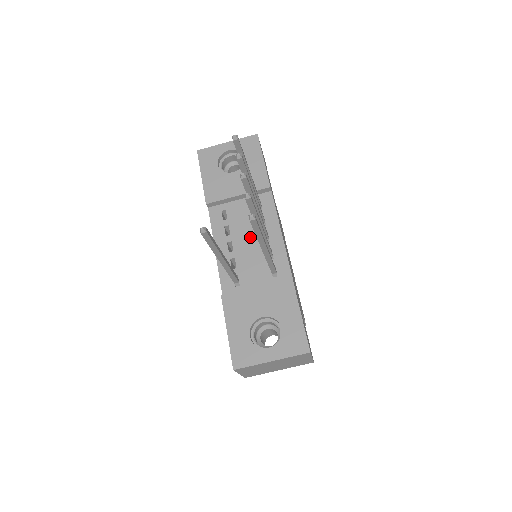
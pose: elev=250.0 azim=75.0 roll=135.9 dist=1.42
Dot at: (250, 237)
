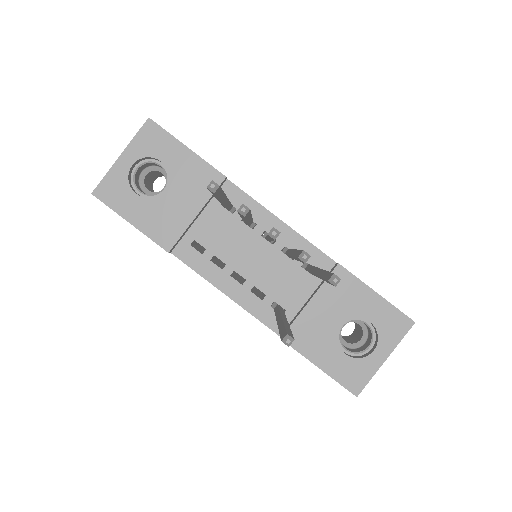
Dot at: (251, 251)
